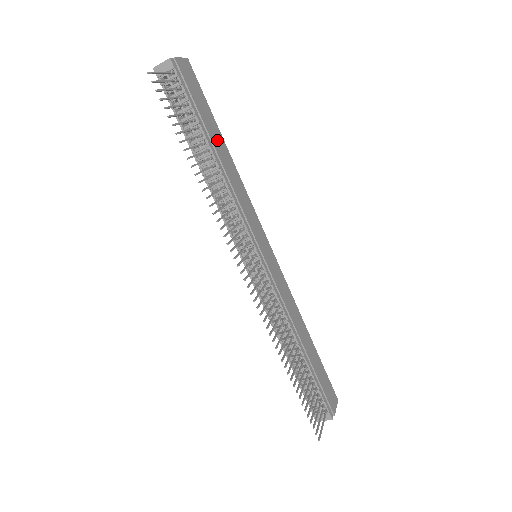
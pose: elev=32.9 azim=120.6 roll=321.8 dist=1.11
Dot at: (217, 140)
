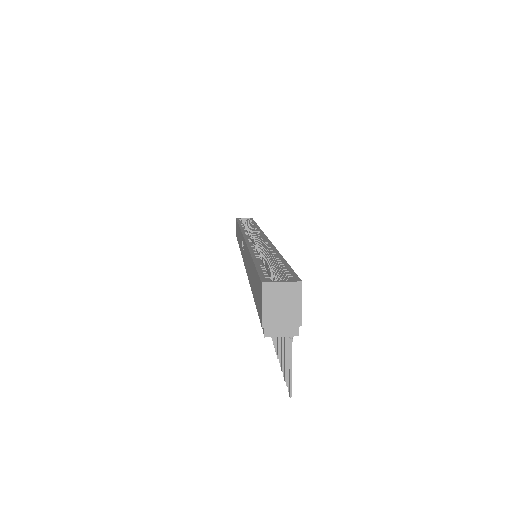
Dot at: occluded
